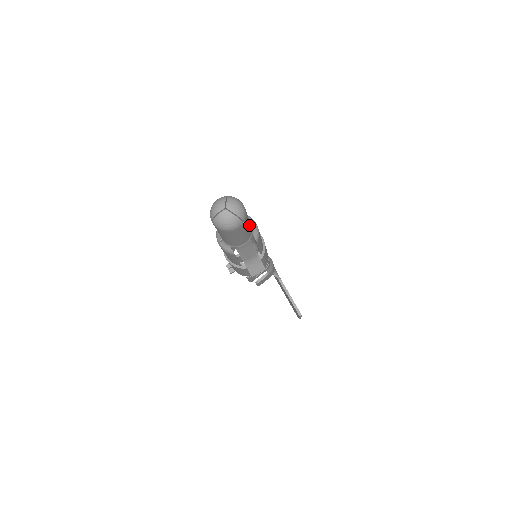
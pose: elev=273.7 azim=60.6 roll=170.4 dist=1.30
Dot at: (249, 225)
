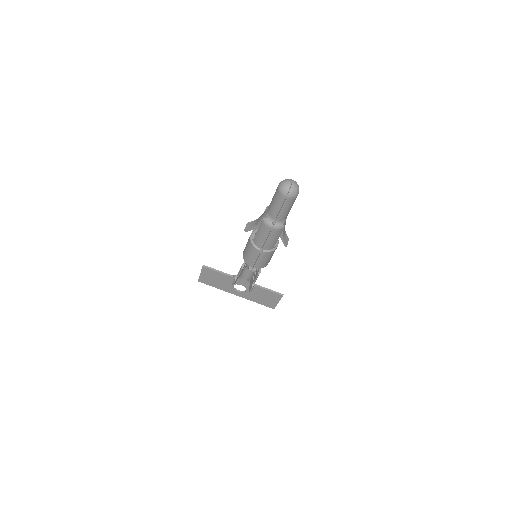
Dot at: occluded
